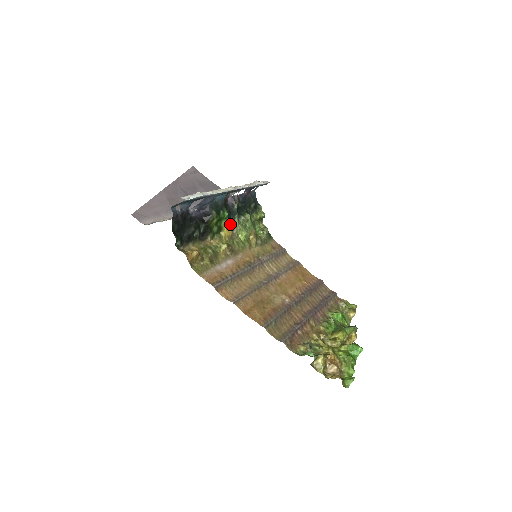
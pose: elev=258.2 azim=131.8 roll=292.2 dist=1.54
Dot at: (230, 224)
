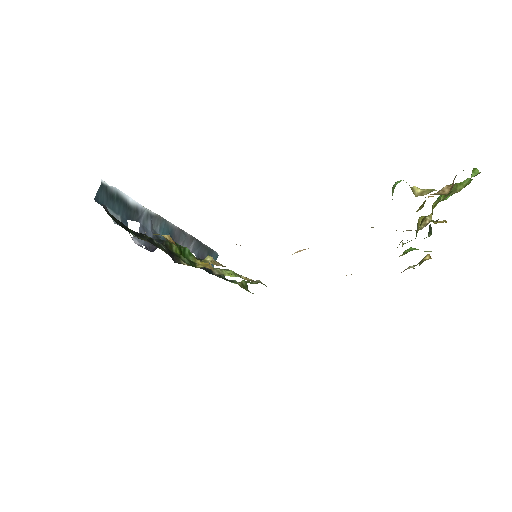
Dot at: occluded
